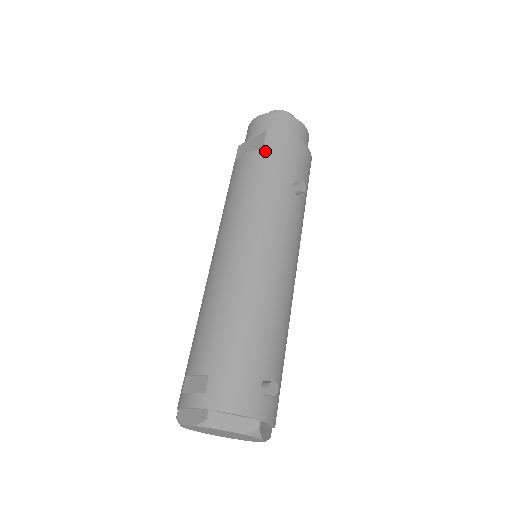
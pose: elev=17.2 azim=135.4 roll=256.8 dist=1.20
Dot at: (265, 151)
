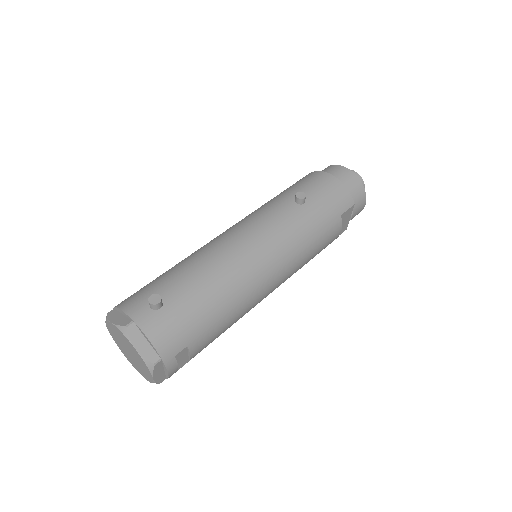
Dot at: occluded
